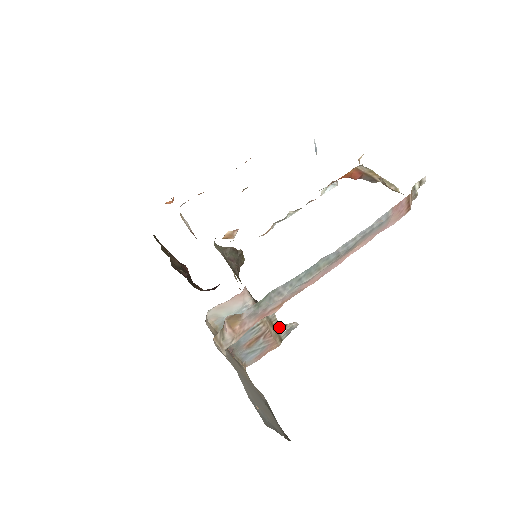
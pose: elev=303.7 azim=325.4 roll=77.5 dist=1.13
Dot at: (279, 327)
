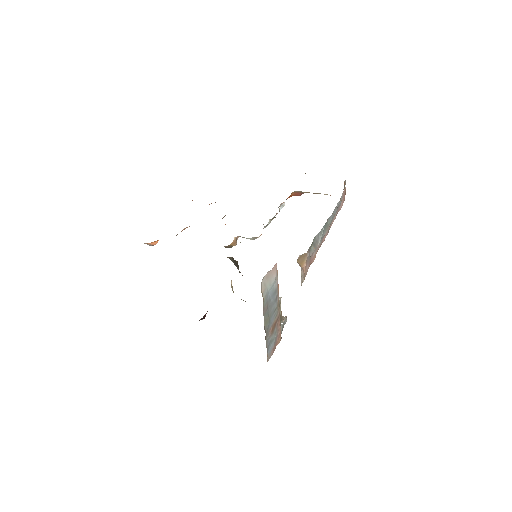
Dot at: (281, 318)
